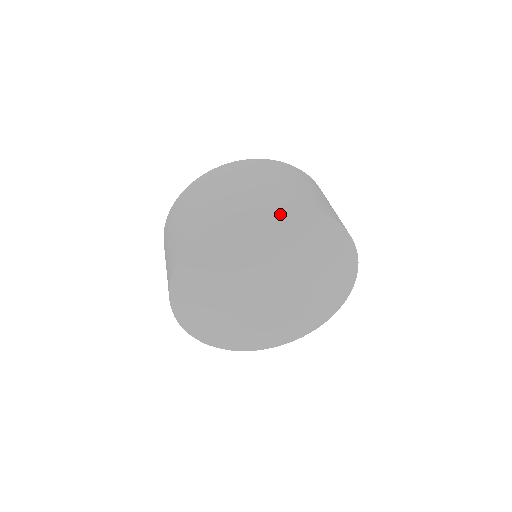
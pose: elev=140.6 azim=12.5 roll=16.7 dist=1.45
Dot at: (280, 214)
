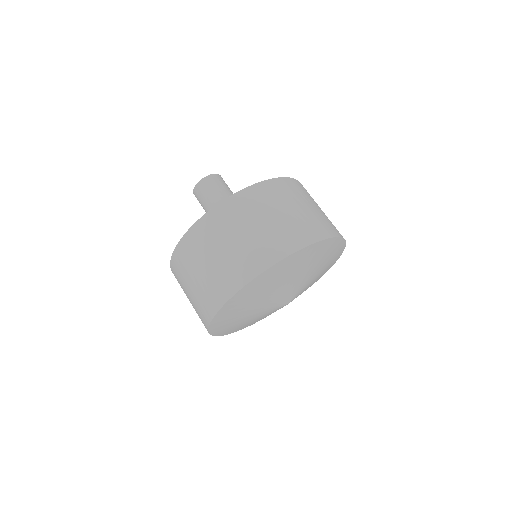
Dot at: (291, 259)
